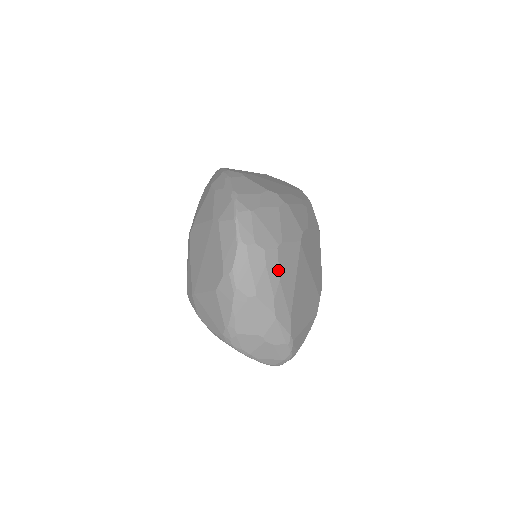
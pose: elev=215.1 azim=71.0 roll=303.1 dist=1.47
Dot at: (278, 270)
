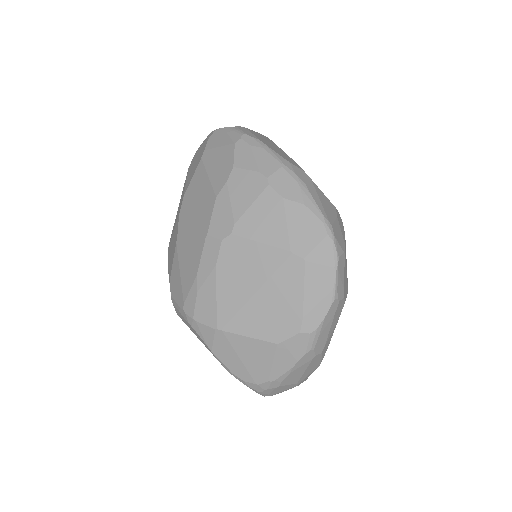
Dot at: occluded
